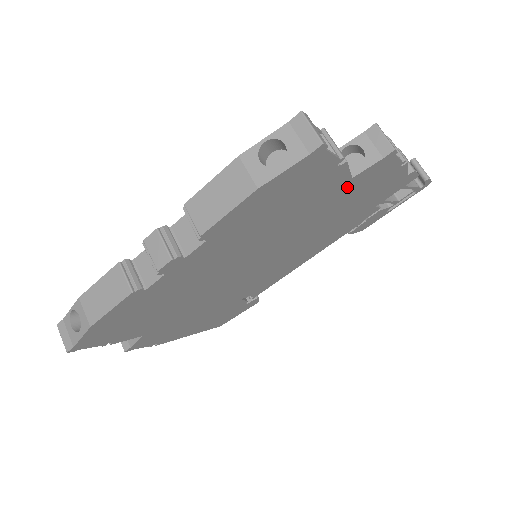
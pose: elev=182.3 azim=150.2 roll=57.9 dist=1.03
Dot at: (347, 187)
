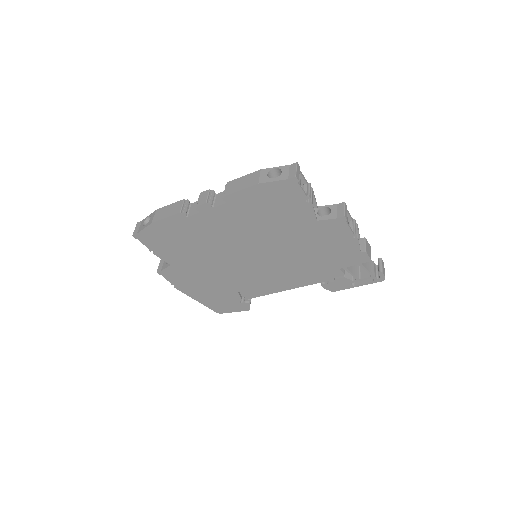
Dot at: (314, 227)
